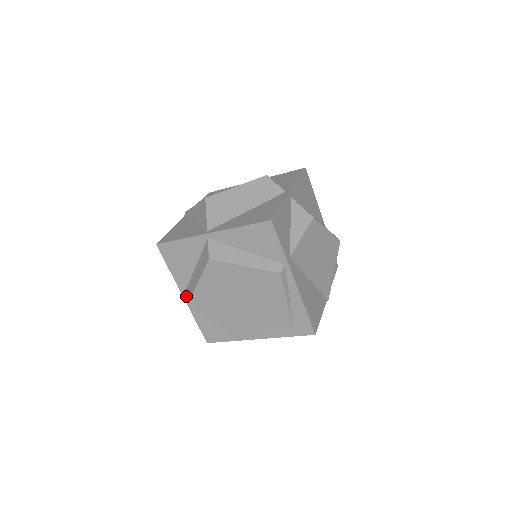
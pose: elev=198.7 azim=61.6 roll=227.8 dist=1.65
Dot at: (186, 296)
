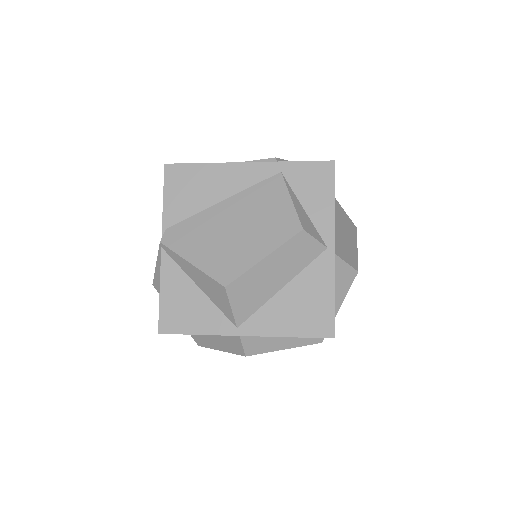
Dot at: (191, 336)
